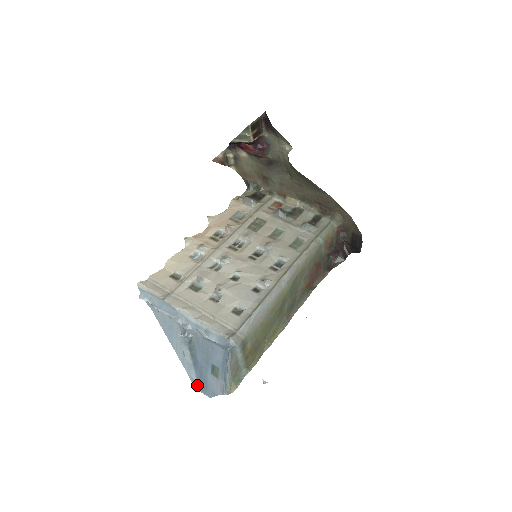
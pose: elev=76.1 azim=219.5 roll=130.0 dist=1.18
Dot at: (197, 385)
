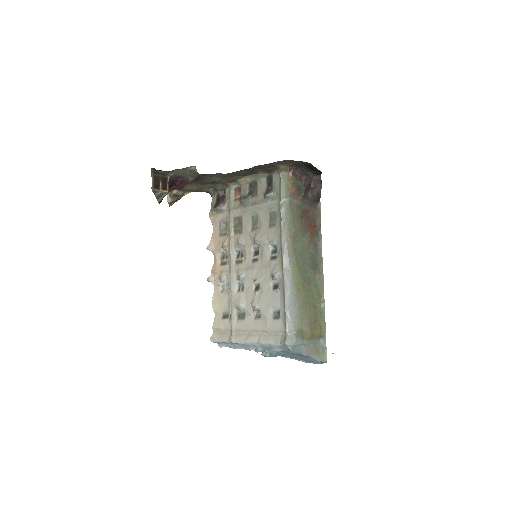
Dot at: (307, 362)
